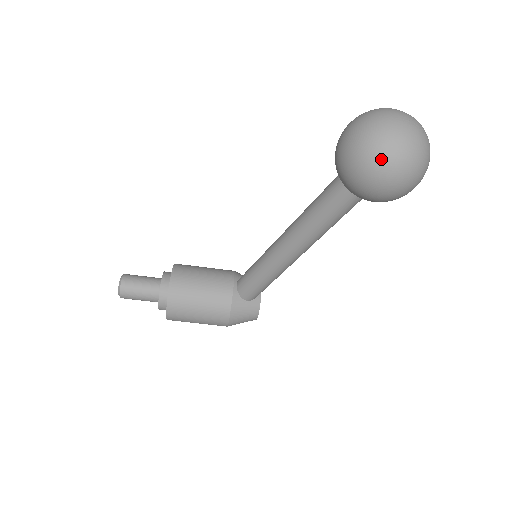
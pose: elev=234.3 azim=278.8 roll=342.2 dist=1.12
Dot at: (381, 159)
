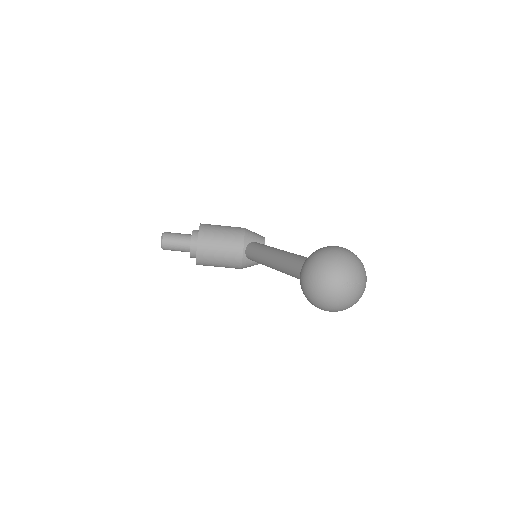
Dot at: (323, 307)
